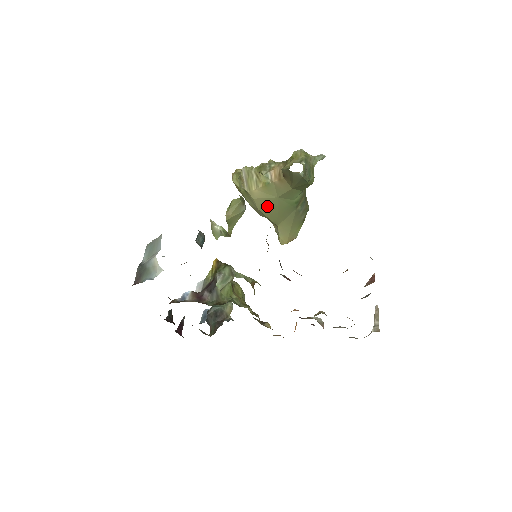
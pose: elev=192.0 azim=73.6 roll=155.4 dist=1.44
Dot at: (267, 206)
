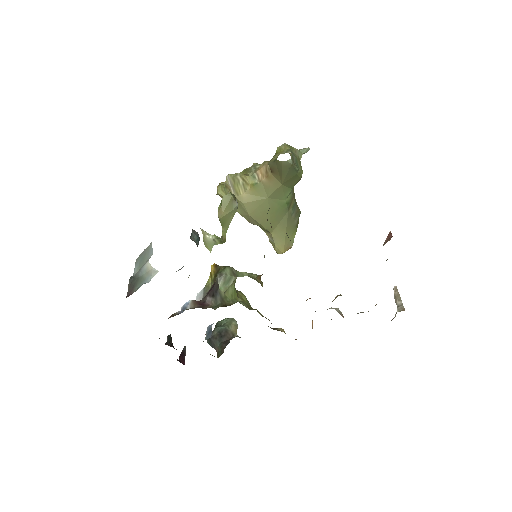
Dot at: (258, 210)
